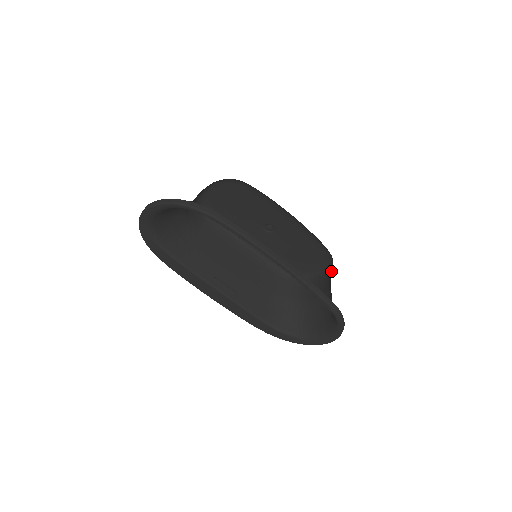
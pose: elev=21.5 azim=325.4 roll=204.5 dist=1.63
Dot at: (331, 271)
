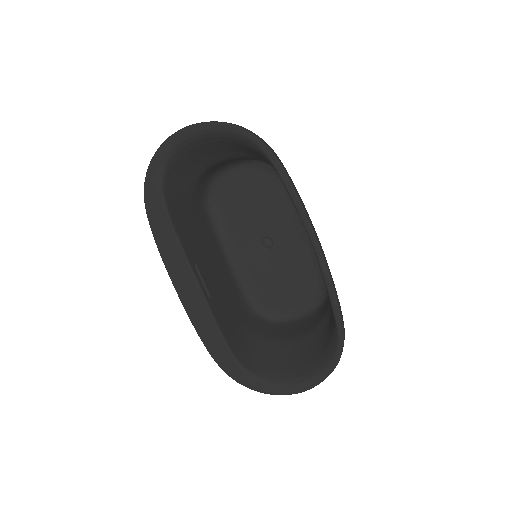
Dot at: (319, 312)
